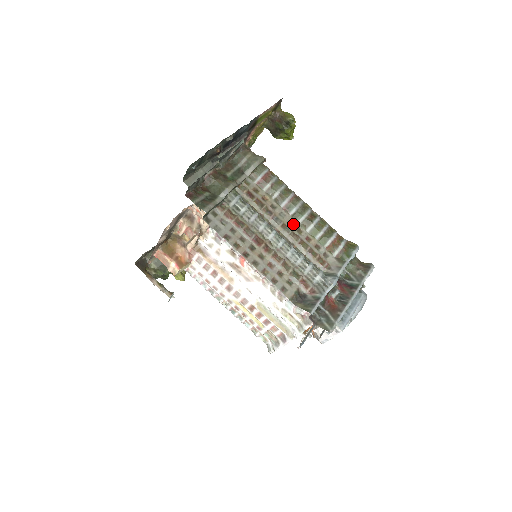
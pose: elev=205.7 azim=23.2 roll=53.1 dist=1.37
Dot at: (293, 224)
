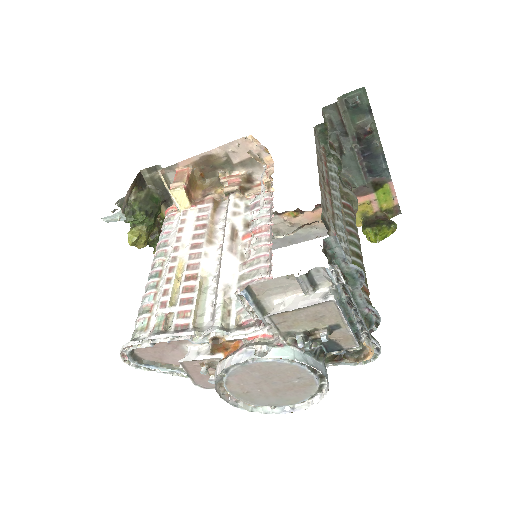
Dot at: (347, 239)
